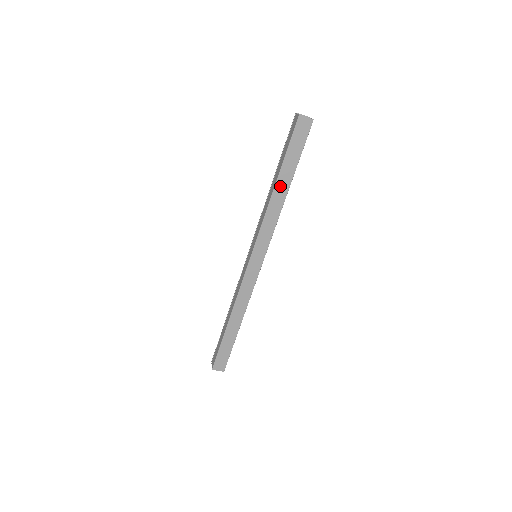
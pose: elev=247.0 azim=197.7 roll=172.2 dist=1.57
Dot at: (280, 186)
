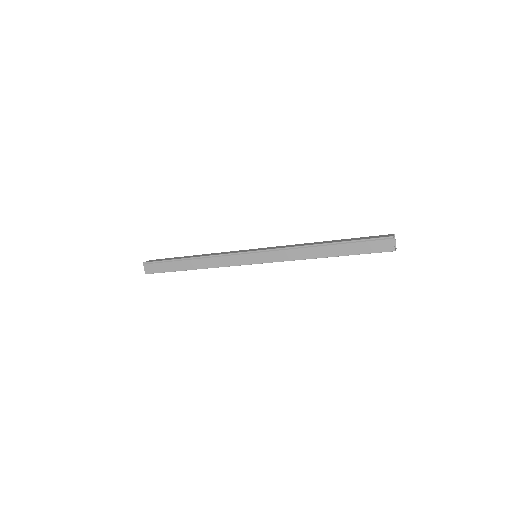
Dot at: (327, 256)
